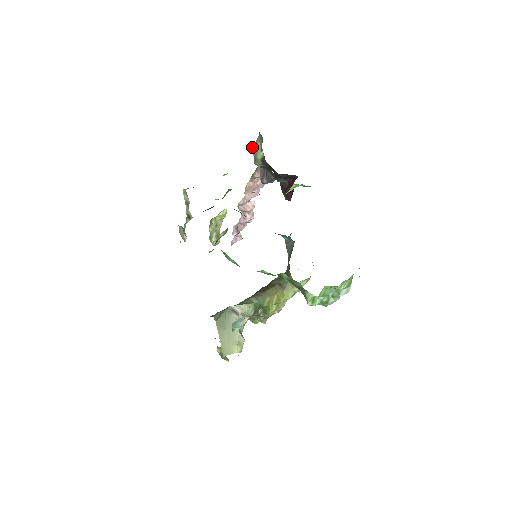
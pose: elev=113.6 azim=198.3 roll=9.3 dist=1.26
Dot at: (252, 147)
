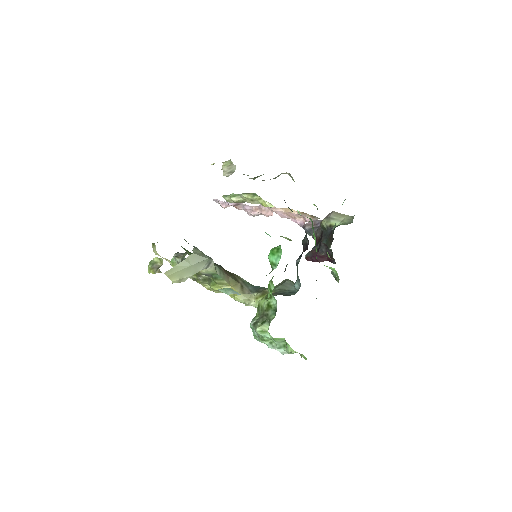
Dot at: (336, 212)
